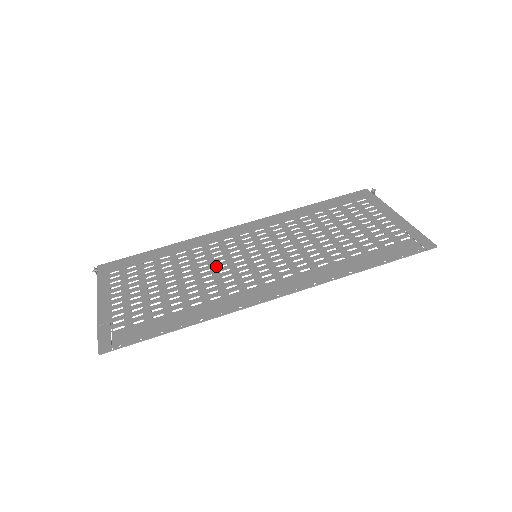
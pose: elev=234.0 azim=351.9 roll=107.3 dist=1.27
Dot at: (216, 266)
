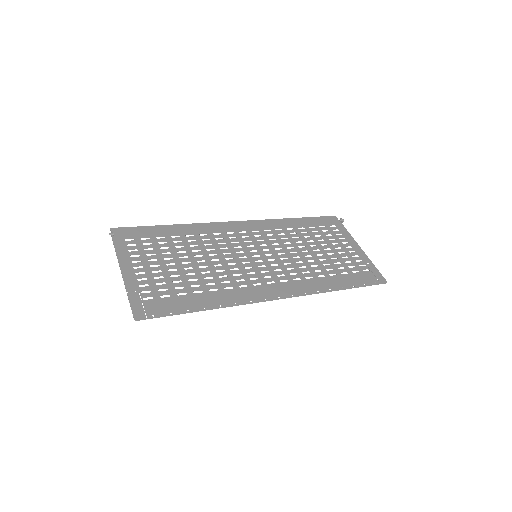
Dot at: (224, 257)
